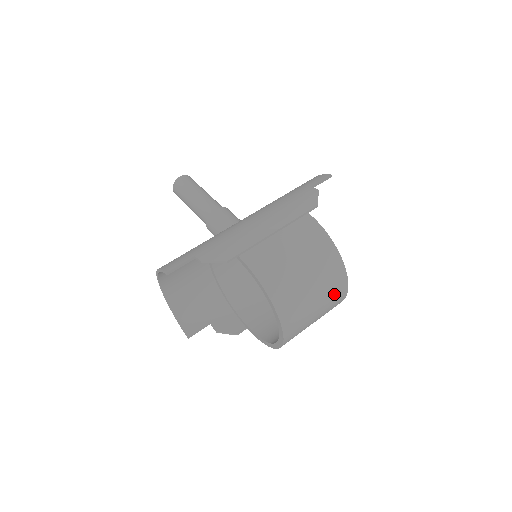
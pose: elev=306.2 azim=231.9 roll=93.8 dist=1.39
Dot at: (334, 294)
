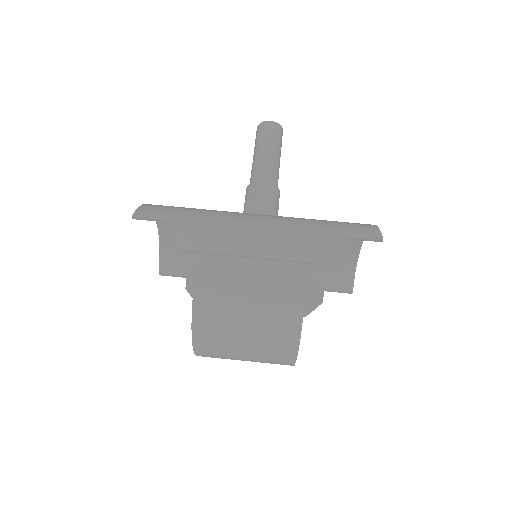
Dot at: (273, 357)
